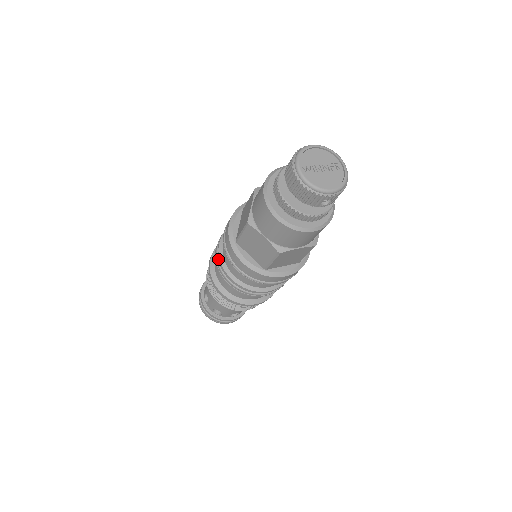
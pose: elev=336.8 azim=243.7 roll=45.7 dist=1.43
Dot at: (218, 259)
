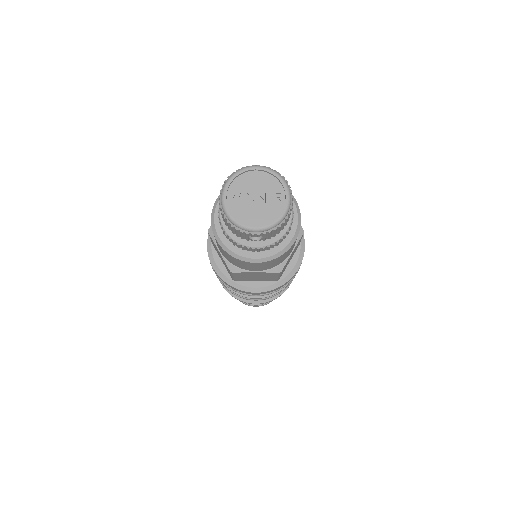
Dot at: occluded
